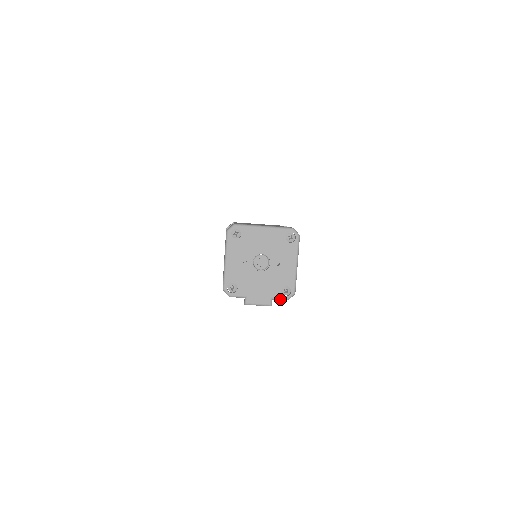
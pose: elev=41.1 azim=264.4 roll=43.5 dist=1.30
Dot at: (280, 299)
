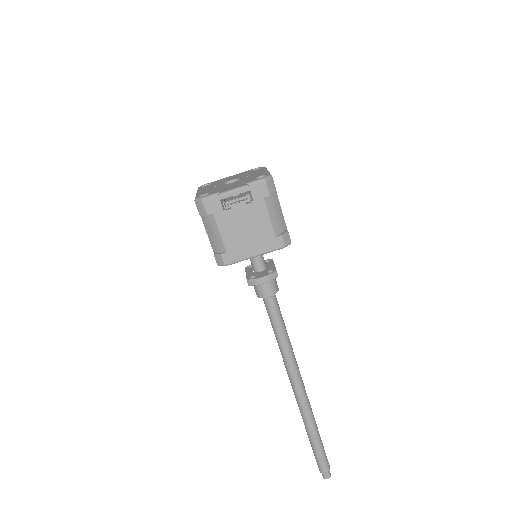
Dot at: (256, 181)
